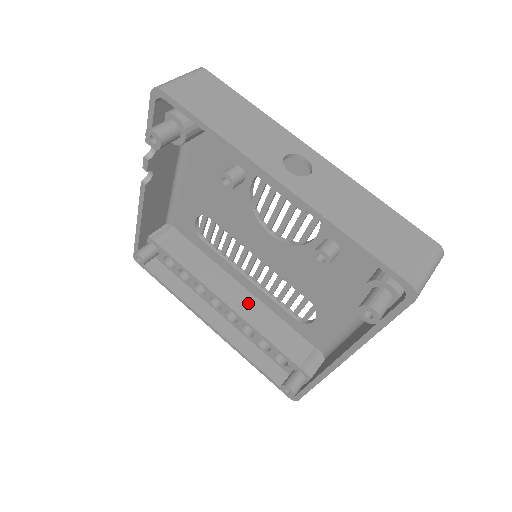
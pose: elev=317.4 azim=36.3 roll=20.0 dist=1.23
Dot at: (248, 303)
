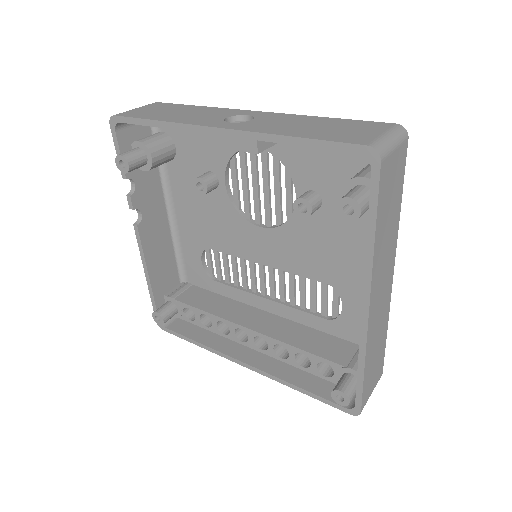
Dot at: (274, 323)
